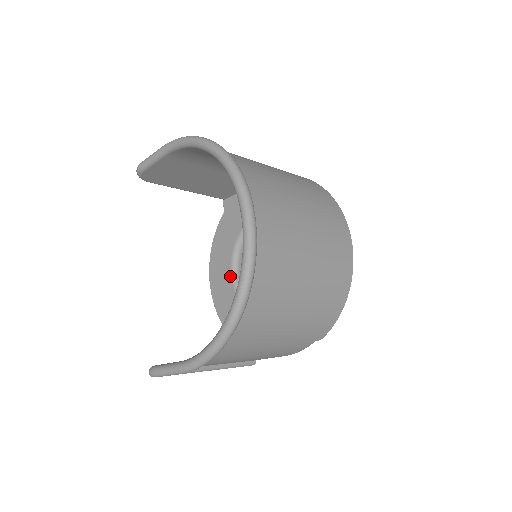
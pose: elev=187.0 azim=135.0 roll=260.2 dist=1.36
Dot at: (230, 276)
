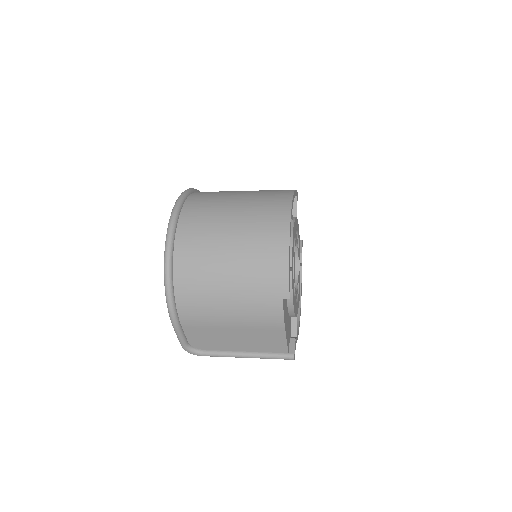
Dot at: occluded
